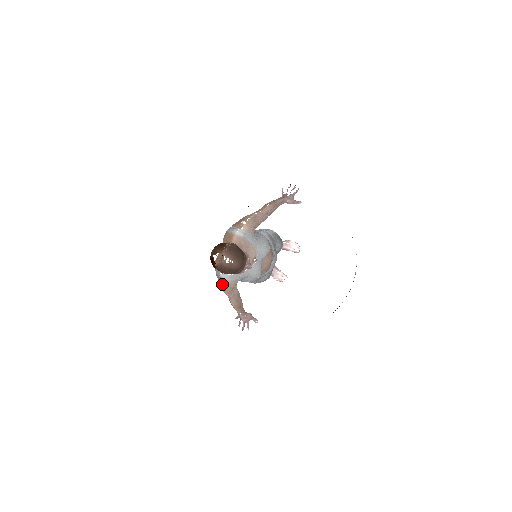
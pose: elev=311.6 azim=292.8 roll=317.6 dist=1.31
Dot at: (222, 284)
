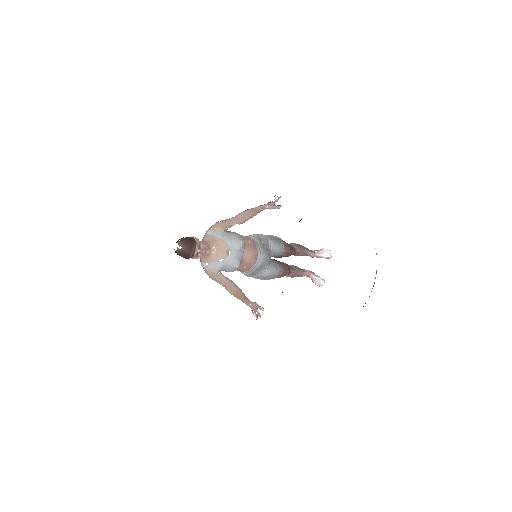
Dot at: (206, 273)
